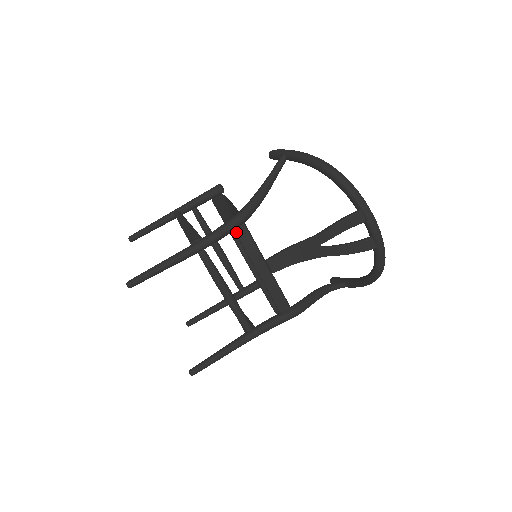
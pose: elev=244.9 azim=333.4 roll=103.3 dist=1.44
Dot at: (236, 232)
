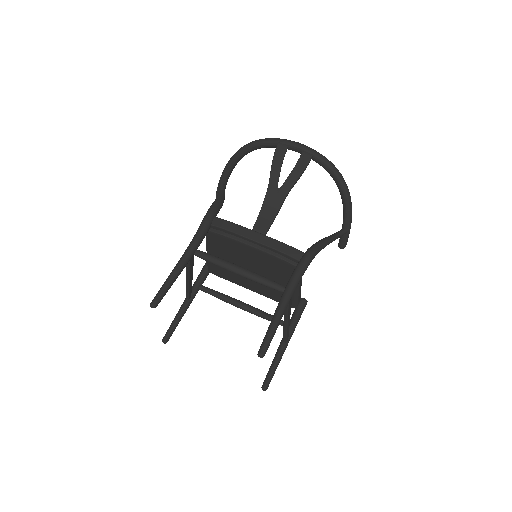
Dot at: (213, 225)
